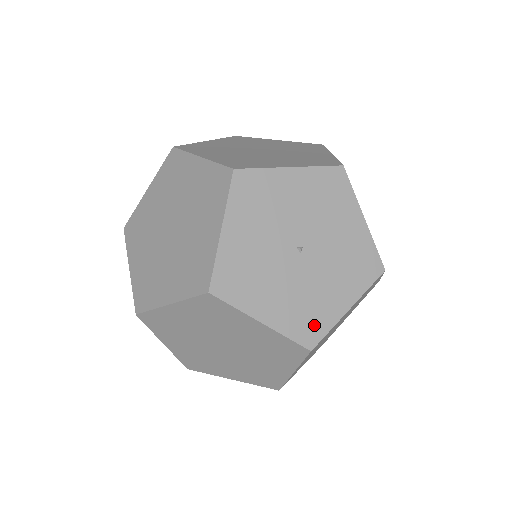
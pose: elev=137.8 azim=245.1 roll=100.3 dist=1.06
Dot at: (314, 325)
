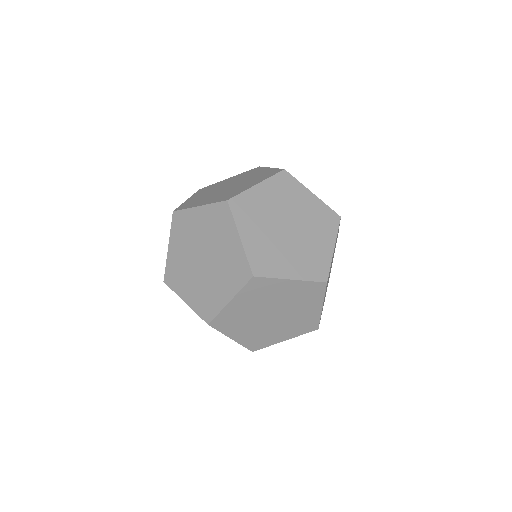
Dot at: occluded
